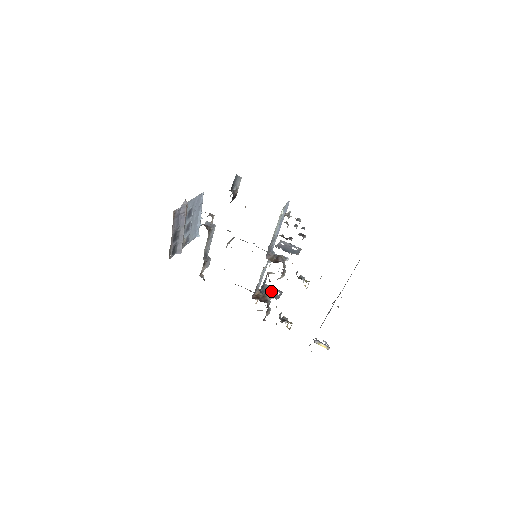
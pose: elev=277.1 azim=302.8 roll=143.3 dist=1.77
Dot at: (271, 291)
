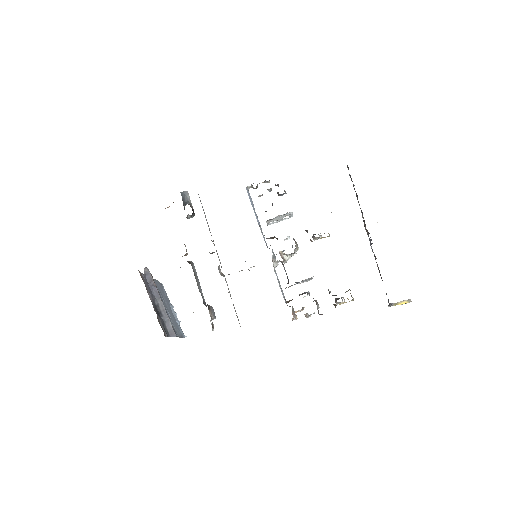
Dot at: occluded
